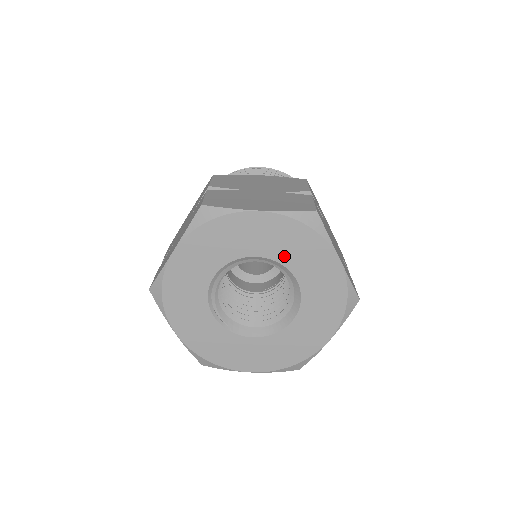
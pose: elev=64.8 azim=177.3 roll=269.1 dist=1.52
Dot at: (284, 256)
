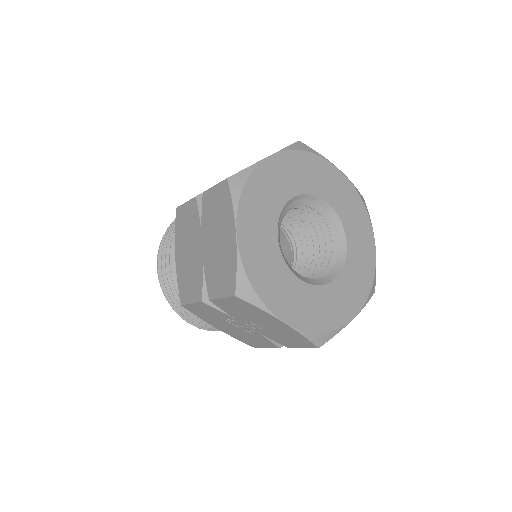
Dot at: (344, 215)
